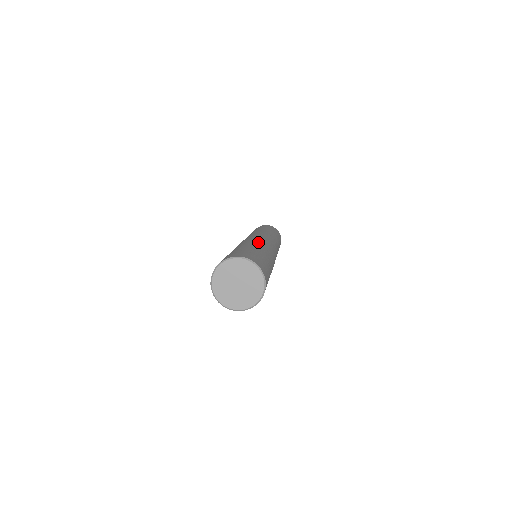
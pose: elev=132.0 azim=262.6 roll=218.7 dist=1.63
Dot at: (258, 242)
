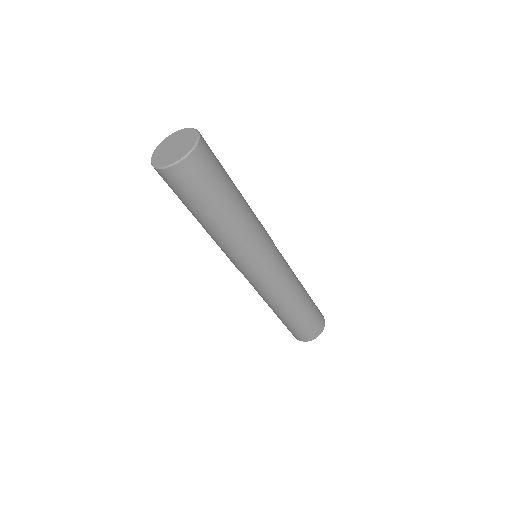
Dot at: occluded
